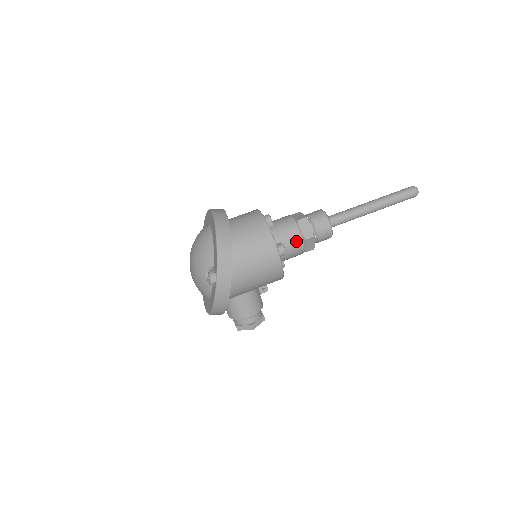
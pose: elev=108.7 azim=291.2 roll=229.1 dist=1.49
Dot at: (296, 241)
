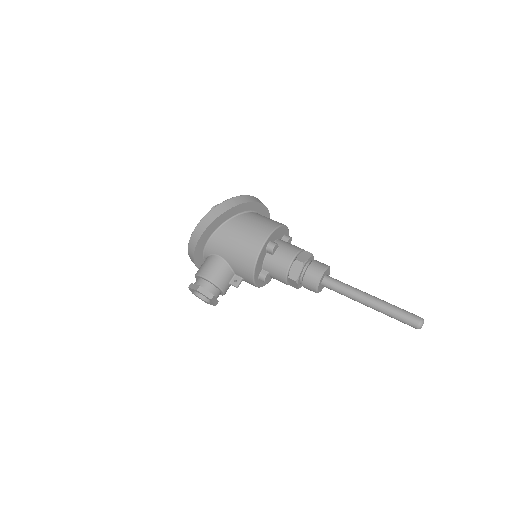
Dot at: (289, 254)
